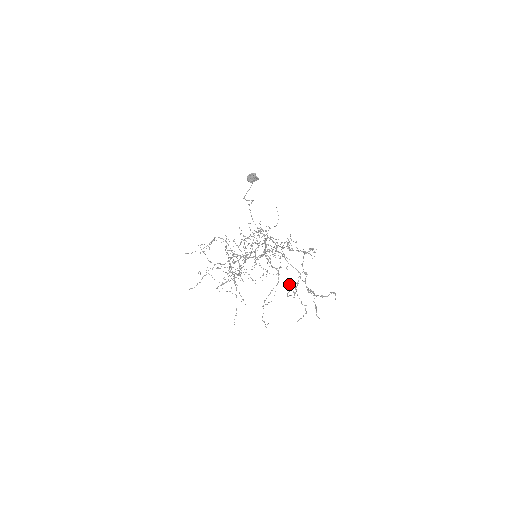
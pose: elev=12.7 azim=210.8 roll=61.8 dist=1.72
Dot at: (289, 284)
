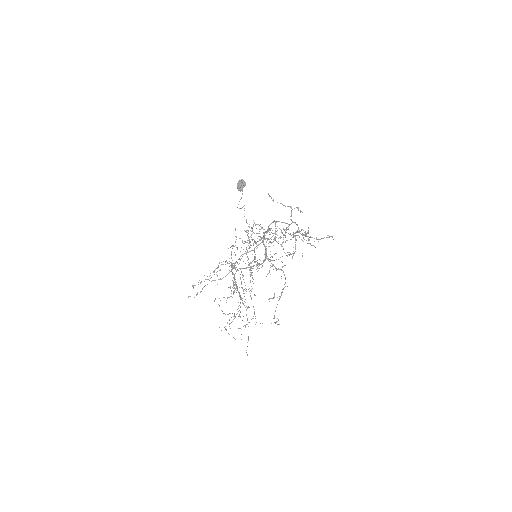
Dot at: (274, 221)
